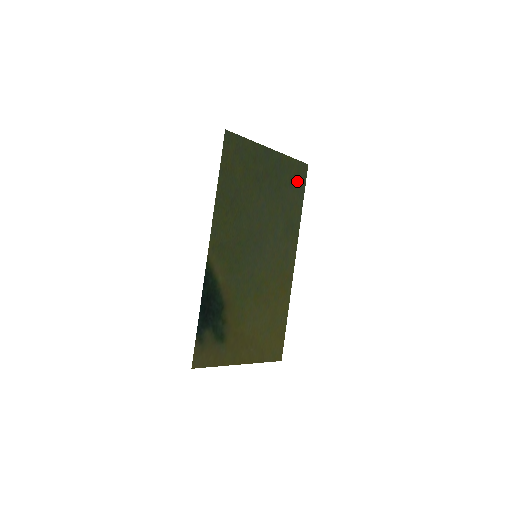
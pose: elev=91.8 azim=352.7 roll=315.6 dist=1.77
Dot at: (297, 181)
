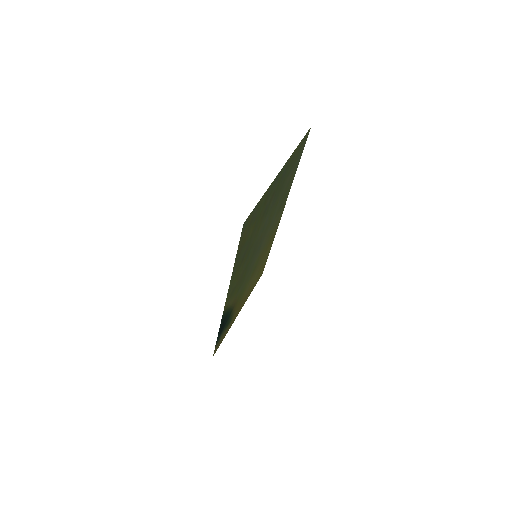
Dot at: (297, 157)
